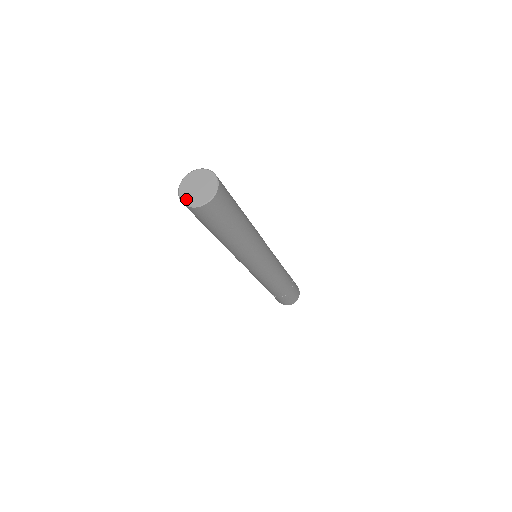
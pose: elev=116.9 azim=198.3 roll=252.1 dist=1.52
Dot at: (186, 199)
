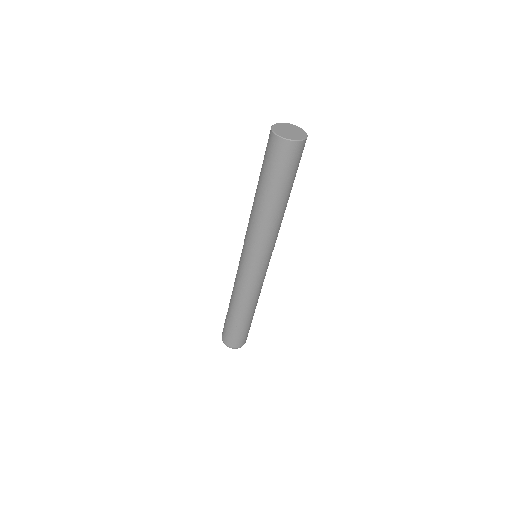
Dot at: (285, 136)
